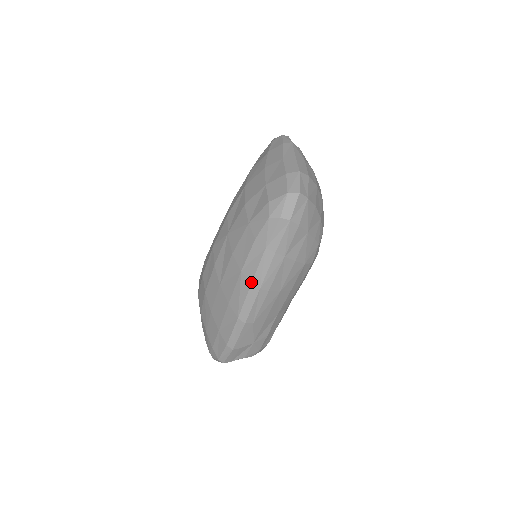
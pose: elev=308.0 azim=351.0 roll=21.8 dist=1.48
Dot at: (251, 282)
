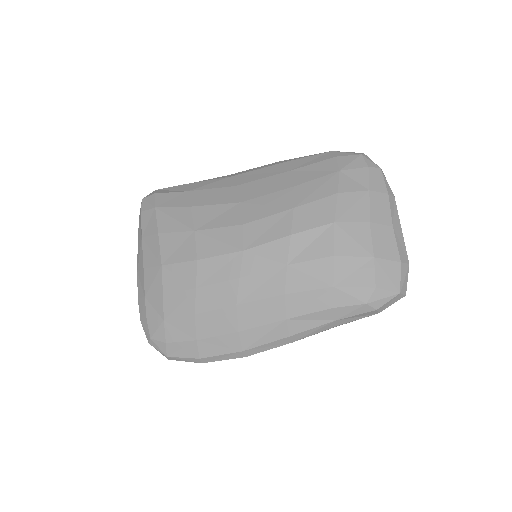
Dot at: (290, 335)
